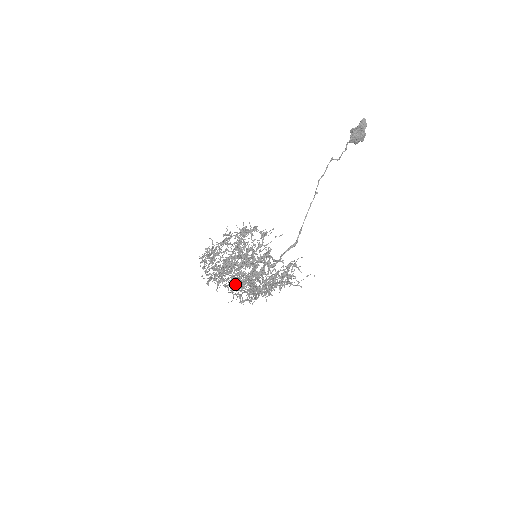
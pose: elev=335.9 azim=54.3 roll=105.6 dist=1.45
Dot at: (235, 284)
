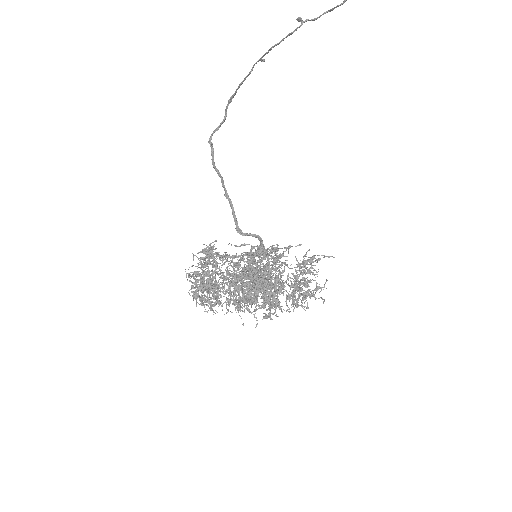
Dot at: occluded
